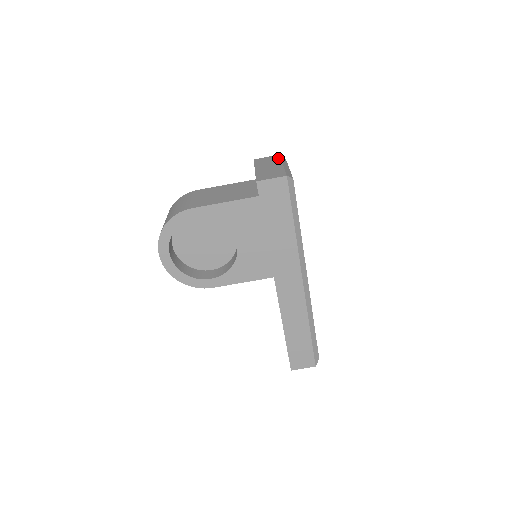
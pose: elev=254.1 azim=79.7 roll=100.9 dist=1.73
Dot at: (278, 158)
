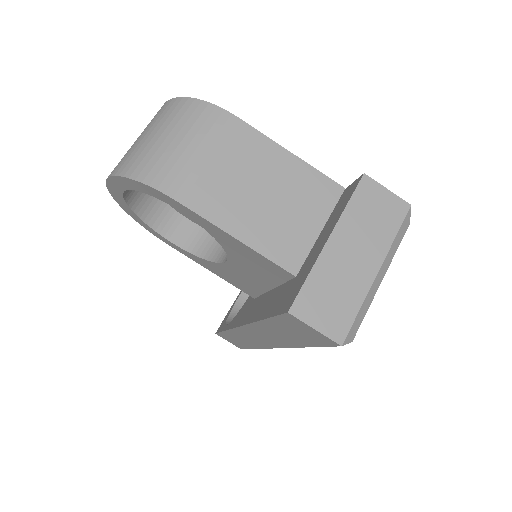
Dot at: (395, 225)
